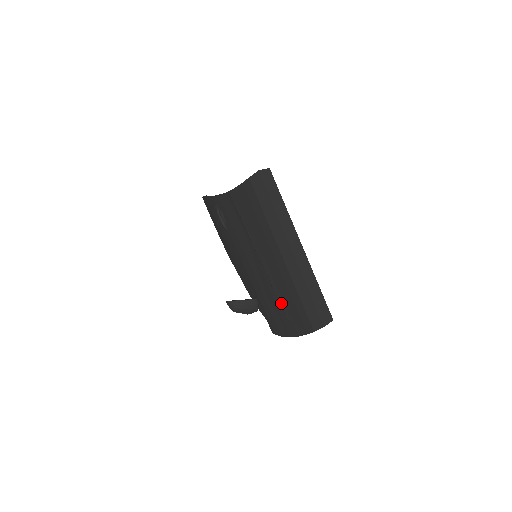
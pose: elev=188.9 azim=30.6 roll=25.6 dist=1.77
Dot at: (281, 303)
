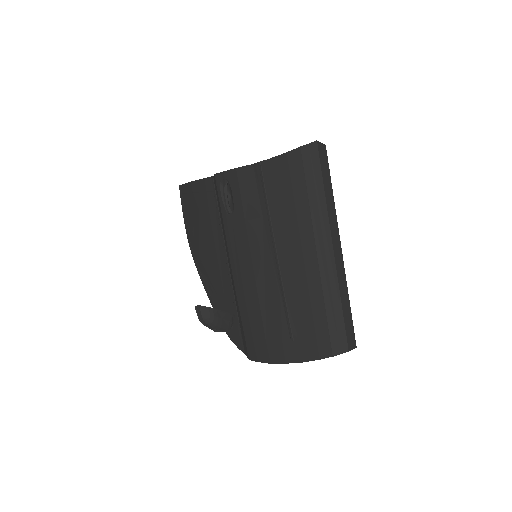
Dot at: (289, 314)
